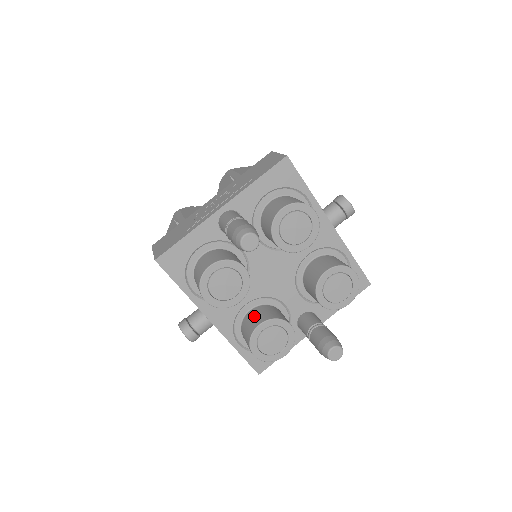
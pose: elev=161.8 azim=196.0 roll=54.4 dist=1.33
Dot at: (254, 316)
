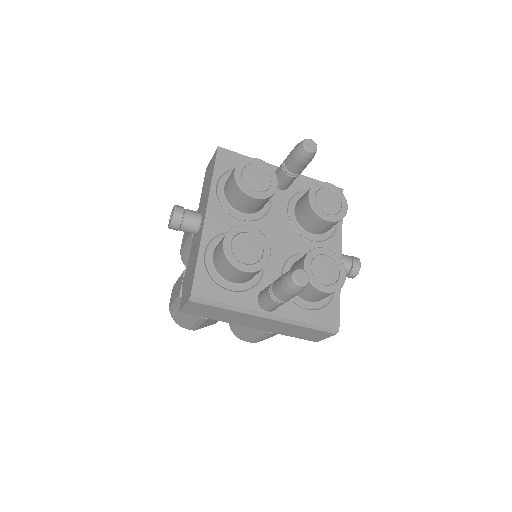
Dot at: occluded
